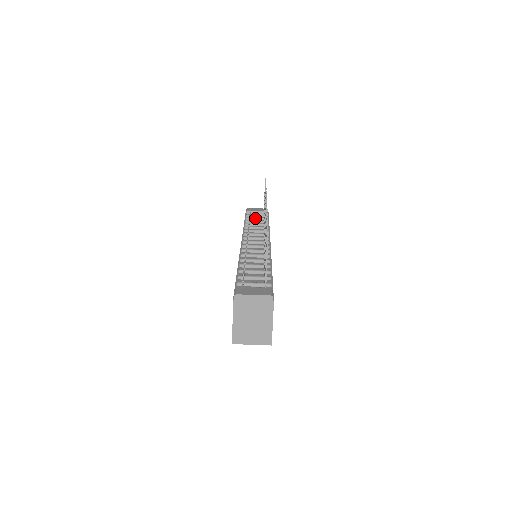
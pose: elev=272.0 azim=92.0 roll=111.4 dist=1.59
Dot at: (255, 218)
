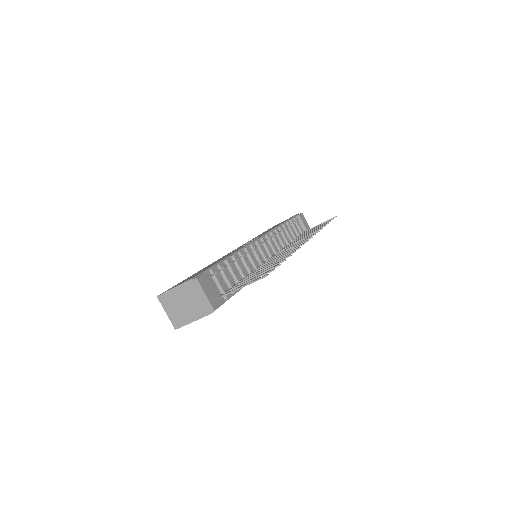
Dot at: (295, 228)
